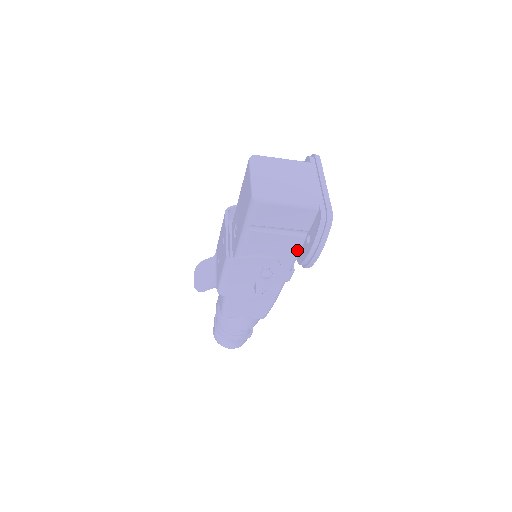
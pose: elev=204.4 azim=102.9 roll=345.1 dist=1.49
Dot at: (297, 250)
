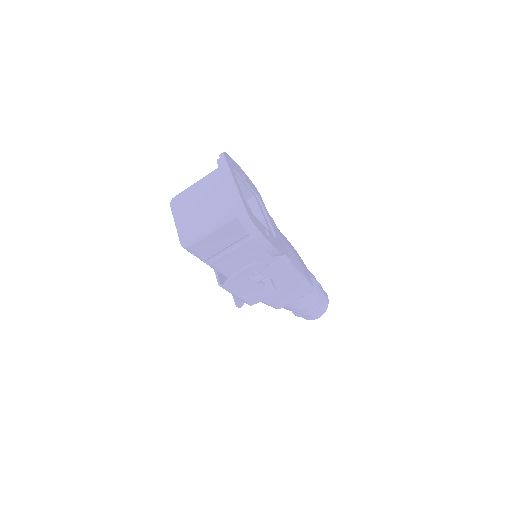
Dot at: occluded
